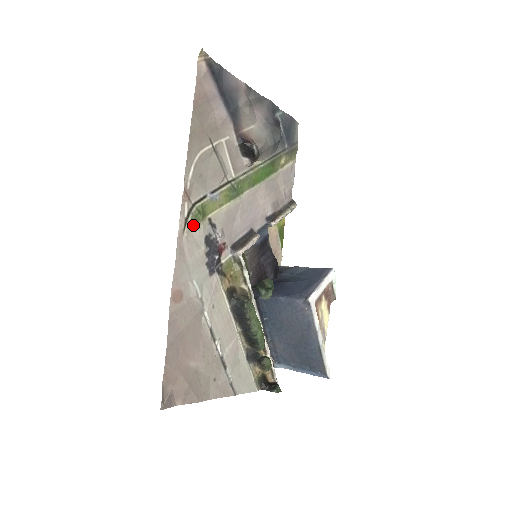
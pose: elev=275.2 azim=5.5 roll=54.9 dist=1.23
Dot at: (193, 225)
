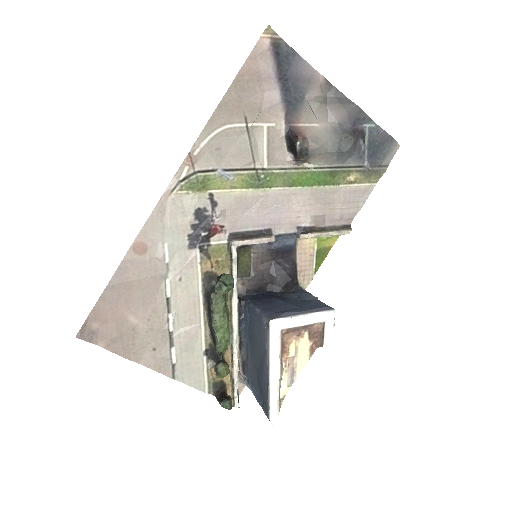
Dot at: (186, 191)
